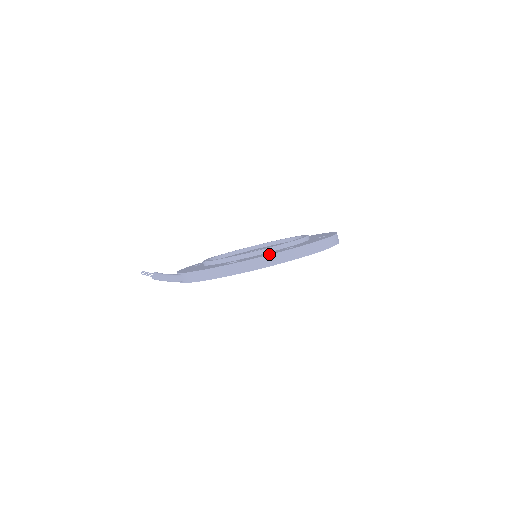
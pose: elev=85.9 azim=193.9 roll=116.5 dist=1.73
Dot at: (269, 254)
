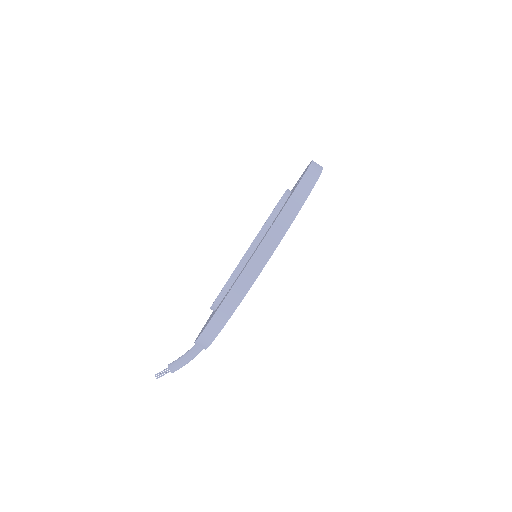
Dot at: occluded
